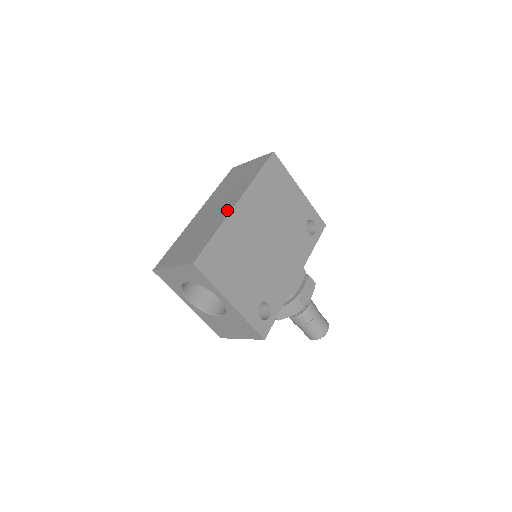
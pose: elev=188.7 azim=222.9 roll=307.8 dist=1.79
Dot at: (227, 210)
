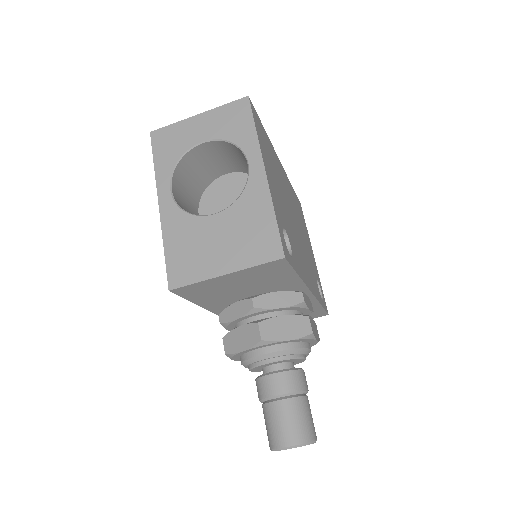
Dot at: occluded
